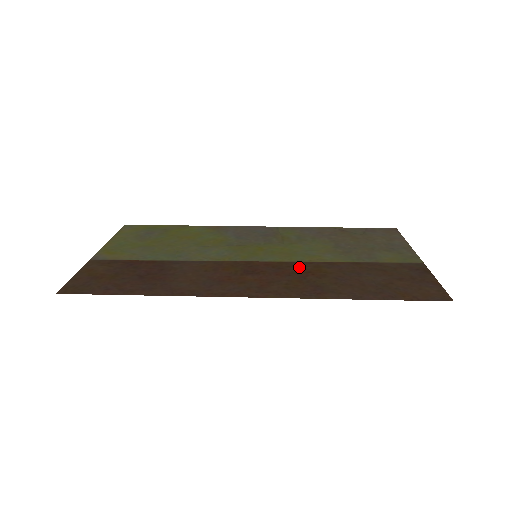
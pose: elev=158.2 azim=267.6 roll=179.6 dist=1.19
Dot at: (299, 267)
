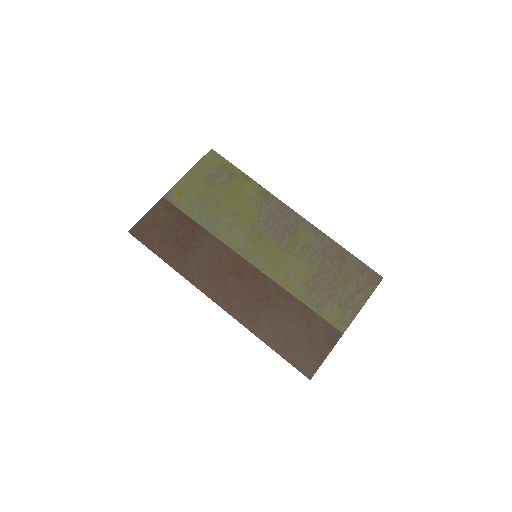
Dot at: (267, 288)
